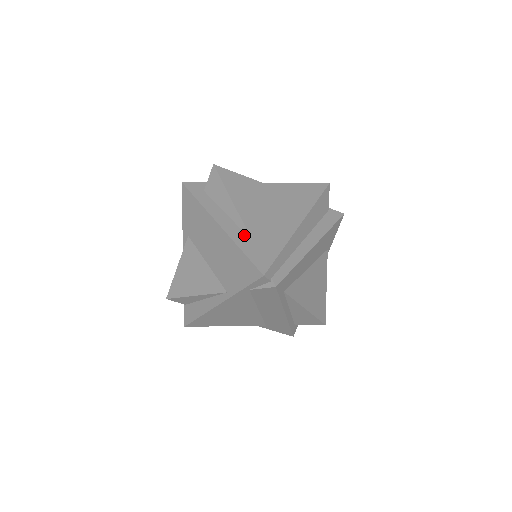
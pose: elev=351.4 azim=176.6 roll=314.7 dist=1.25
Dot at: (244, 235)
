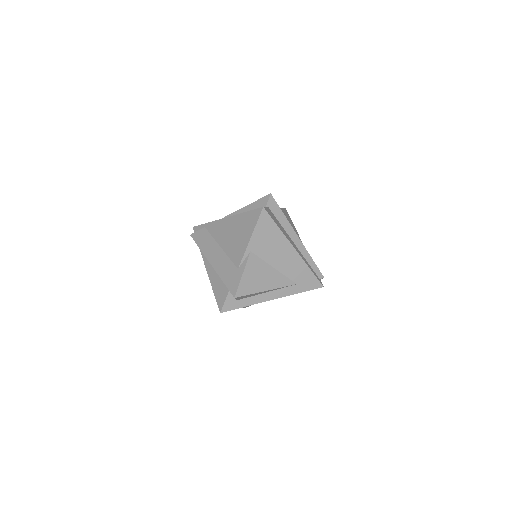
Dot at: (290, 288)
